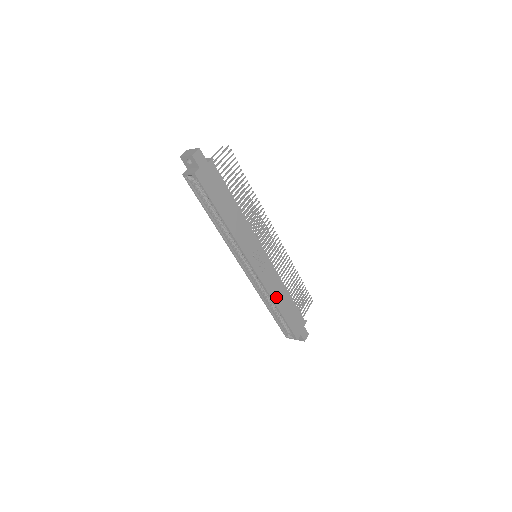
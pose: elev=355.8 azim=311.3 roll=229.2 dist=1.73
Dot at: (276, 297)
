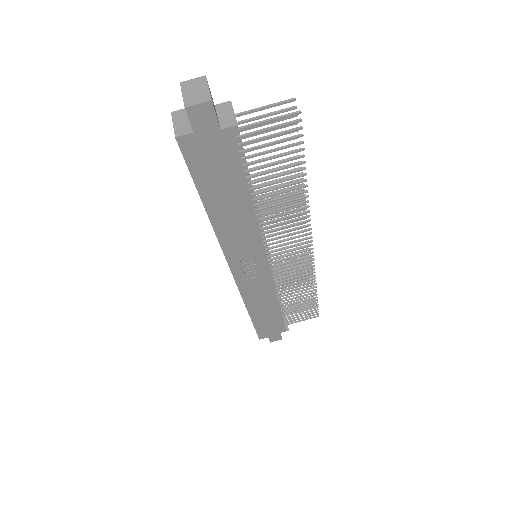
Dot at: (254, 304)
